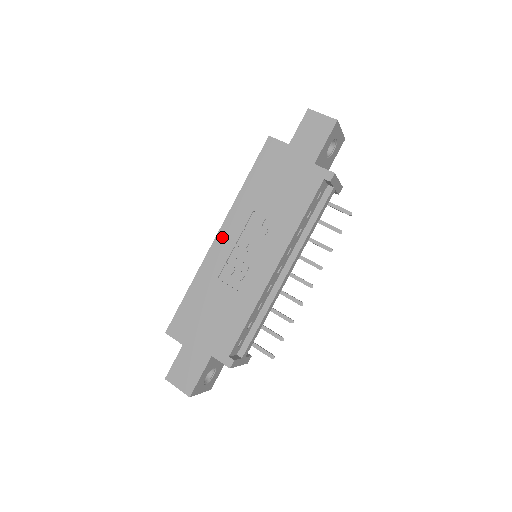
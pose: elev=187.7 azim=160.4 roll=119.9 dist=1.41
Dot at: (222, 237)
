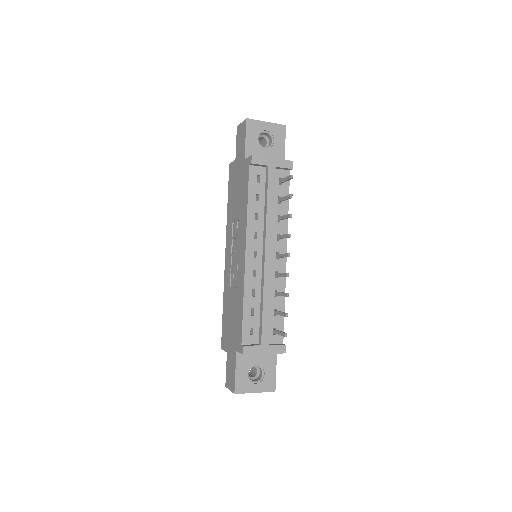
Dot at: (227, 254)
